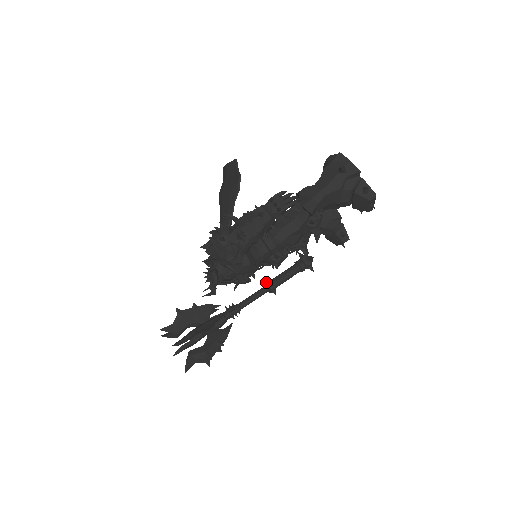
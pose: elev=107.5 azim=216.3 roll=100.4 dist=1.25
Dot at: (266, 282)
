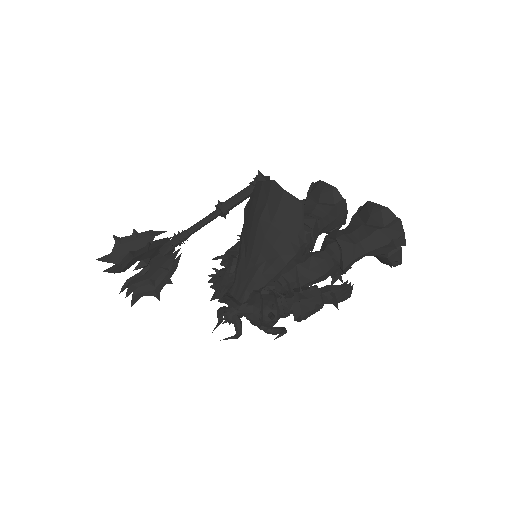
Dot at: (221, 208)
